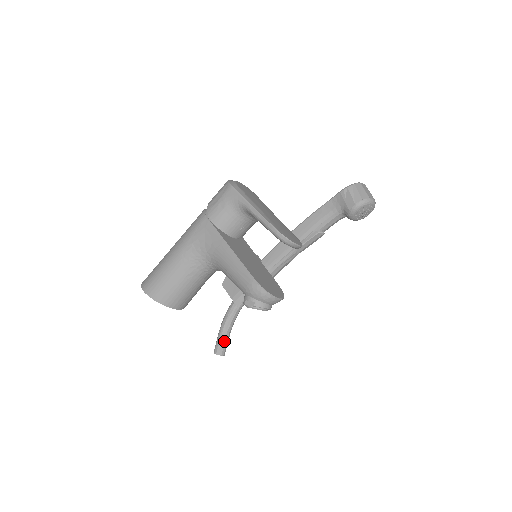
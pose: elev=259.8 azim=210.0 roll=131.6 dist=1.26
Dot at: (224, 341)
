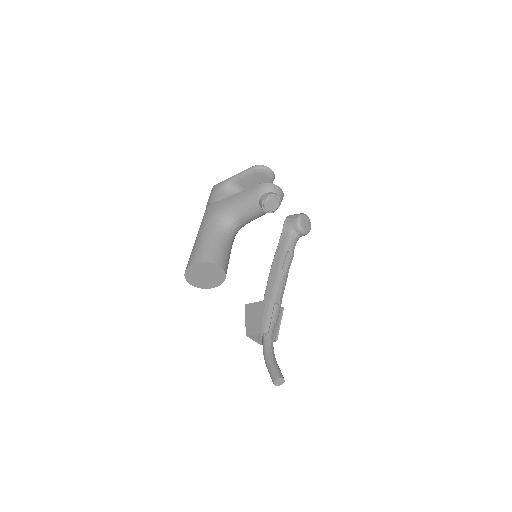
Dot at: (276, 367)
